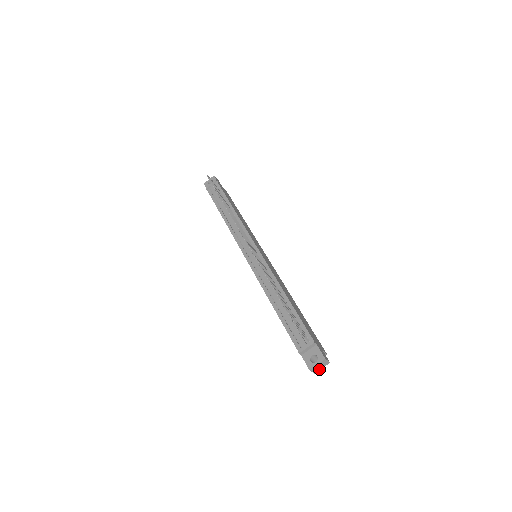
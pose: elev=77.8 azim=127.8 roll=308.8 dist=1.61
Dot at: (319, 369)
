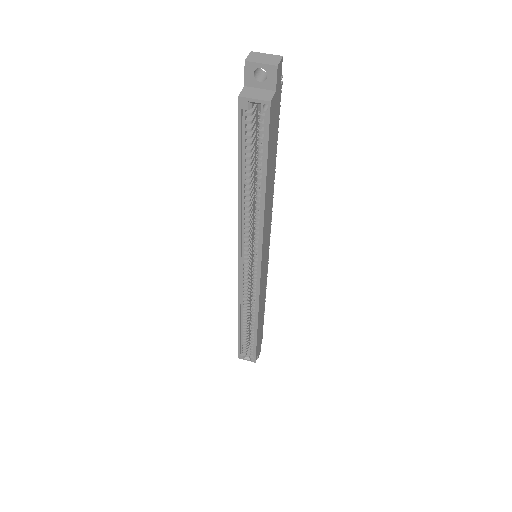
Dot at: (257, 62)
